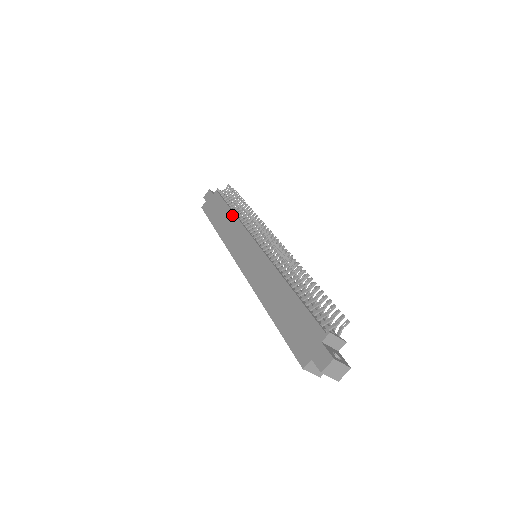
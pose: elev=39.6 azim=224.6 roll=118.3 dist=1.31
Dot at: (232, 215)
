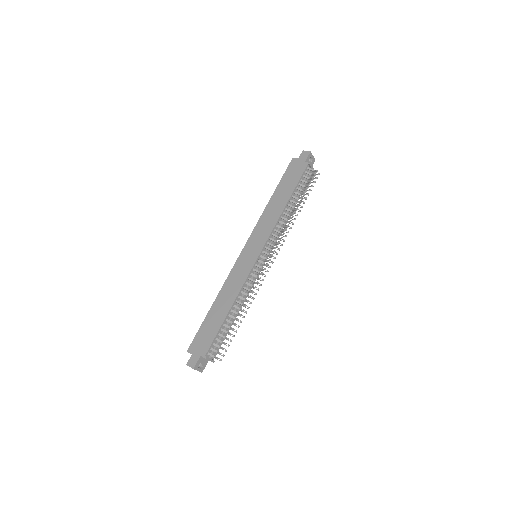
Dot at: (282, 207)
